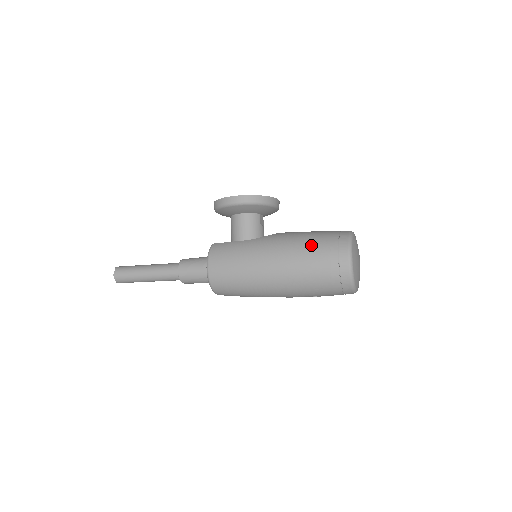
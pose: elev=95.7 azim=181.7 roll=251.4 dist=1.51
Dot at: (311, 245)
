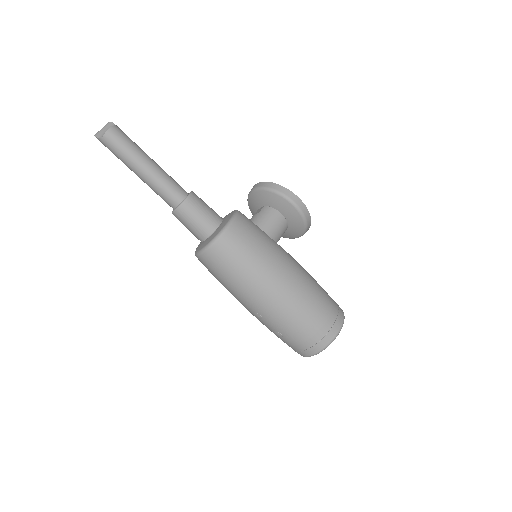
Dot at: (321, 293)
